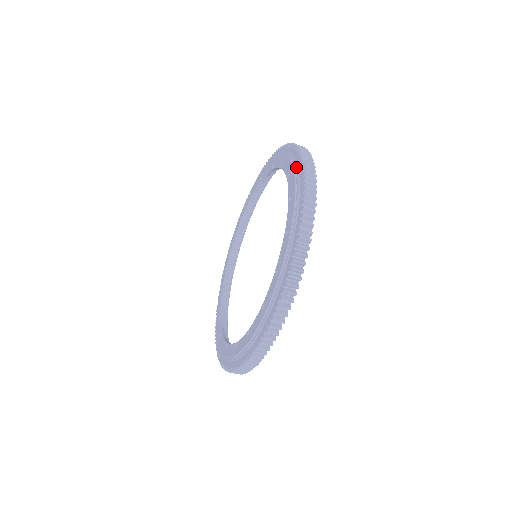
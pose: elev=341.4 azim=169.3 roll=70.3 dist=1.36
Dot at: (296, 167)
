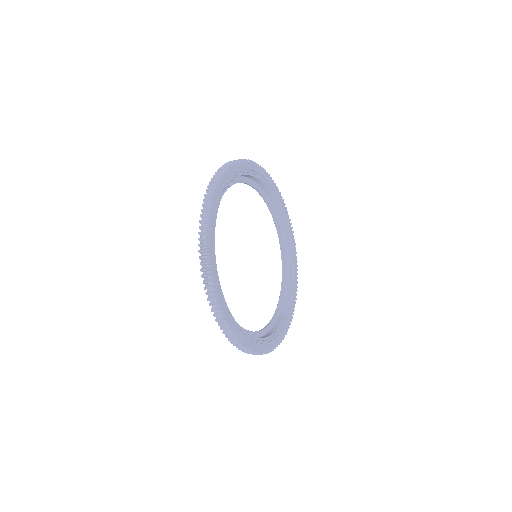
Dot at: occluded
